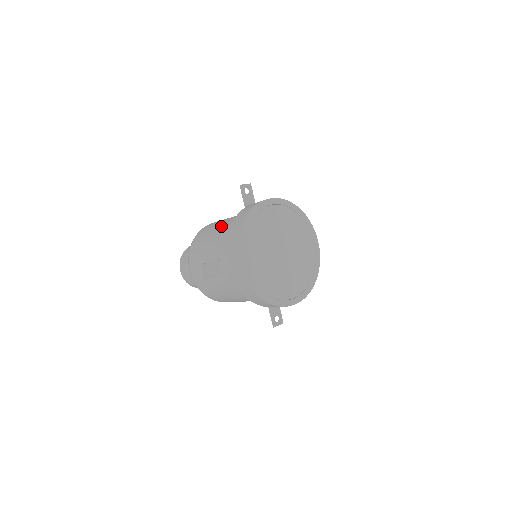
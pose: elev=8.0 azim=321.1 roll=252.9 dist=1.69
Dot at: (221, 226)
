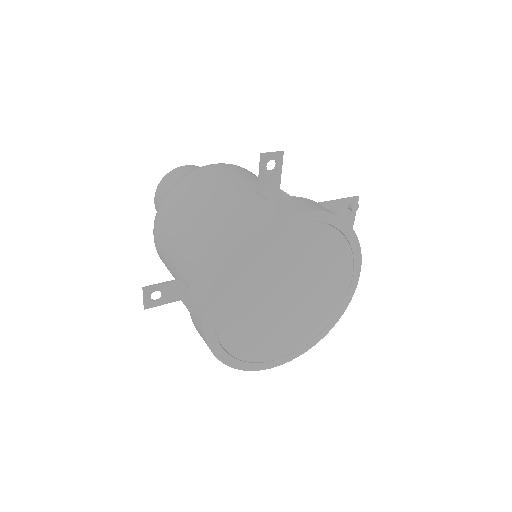
Dot at: (210, 205)
